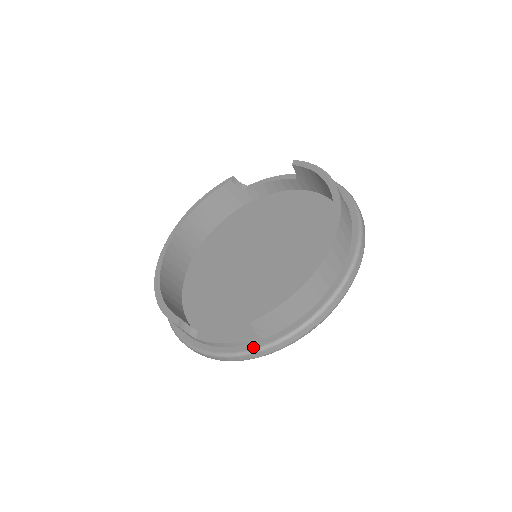
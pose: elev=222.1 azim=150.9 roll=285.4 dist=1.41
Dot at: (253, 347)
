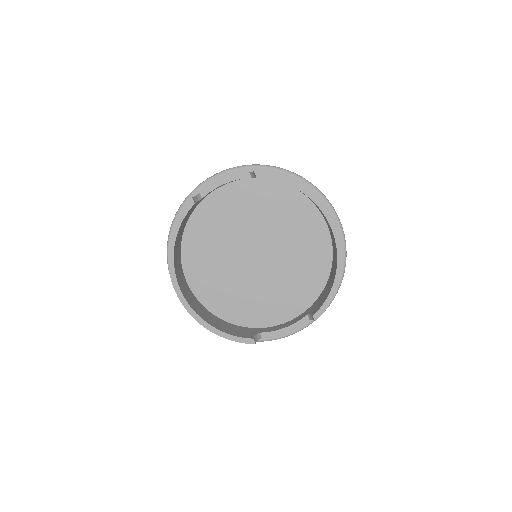
Dot at: (308, 323)
